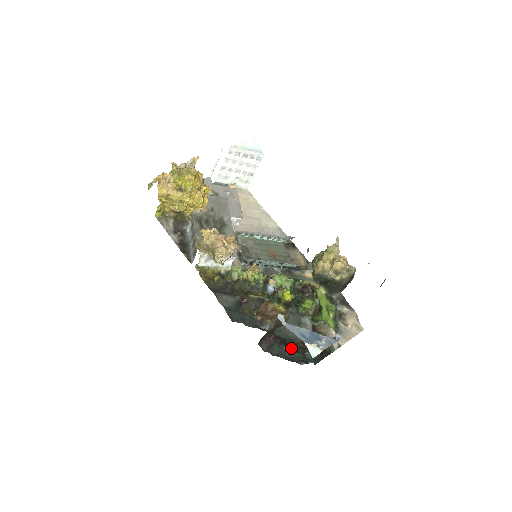
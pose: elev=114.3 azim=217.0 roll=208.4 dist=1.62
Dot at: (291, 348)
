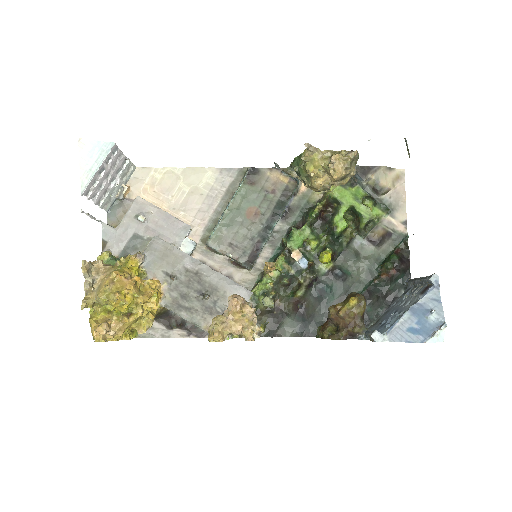
Dot at: (379, 291)
